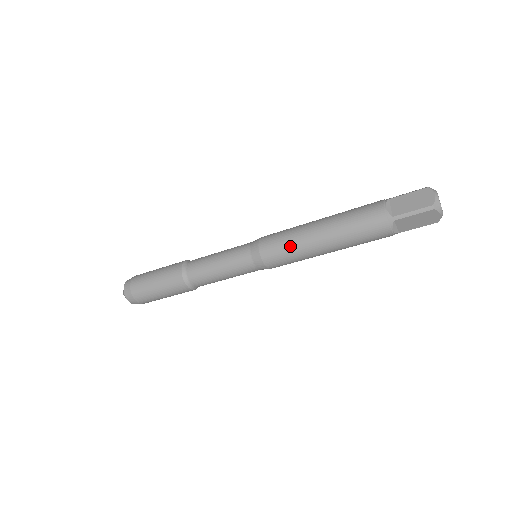
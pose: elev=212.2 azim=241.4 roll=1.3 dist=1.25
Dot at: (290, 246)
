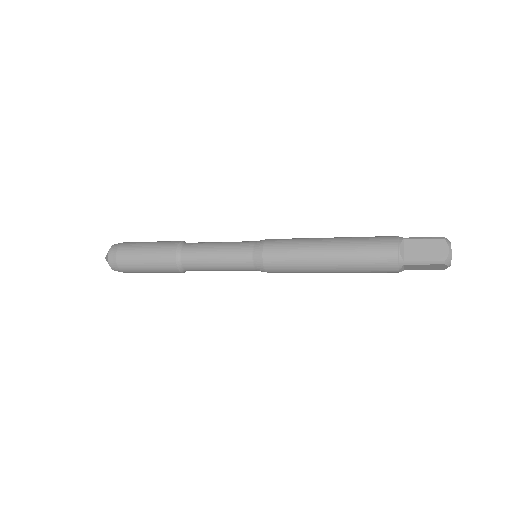
Dot at: (296, 262)
